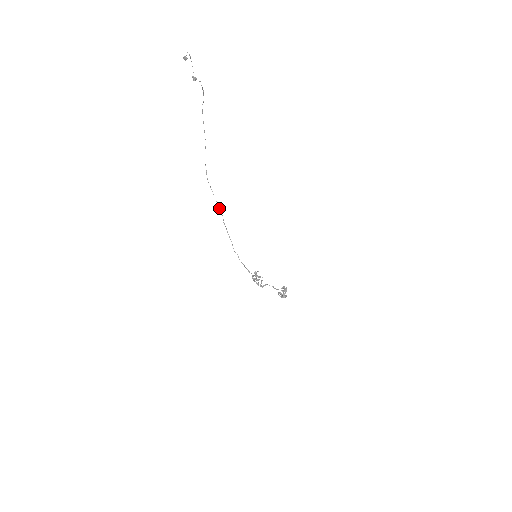
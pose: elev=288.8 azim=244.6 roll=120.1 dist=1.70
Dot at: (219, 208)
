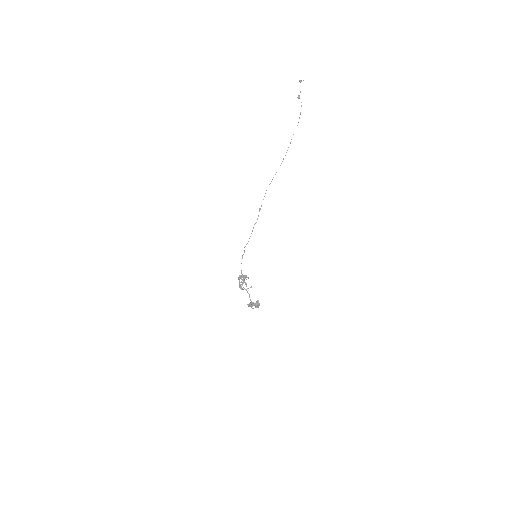
Dot at: occluded
